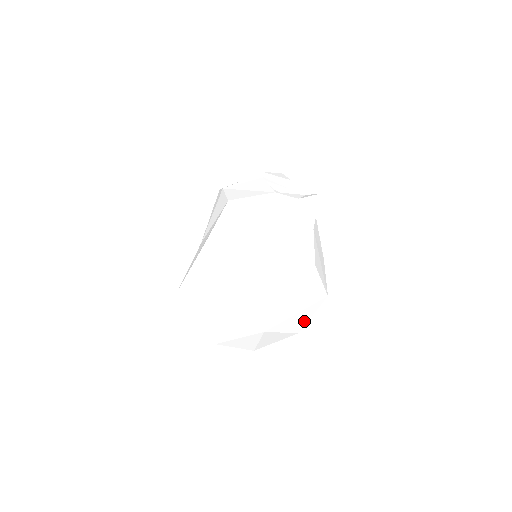
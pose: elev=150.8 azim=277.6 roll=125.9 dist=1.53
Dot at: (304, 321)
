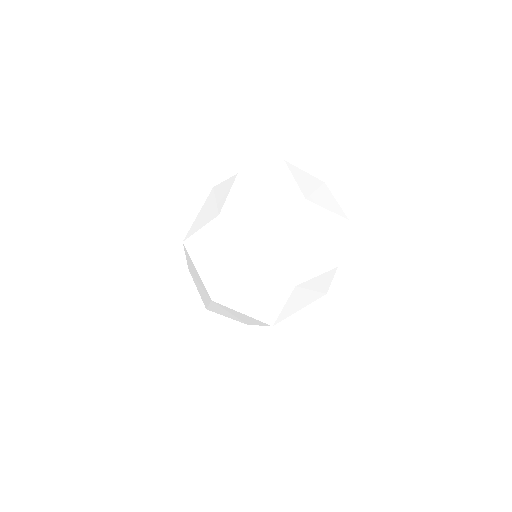
Dot at: (338, 244)
